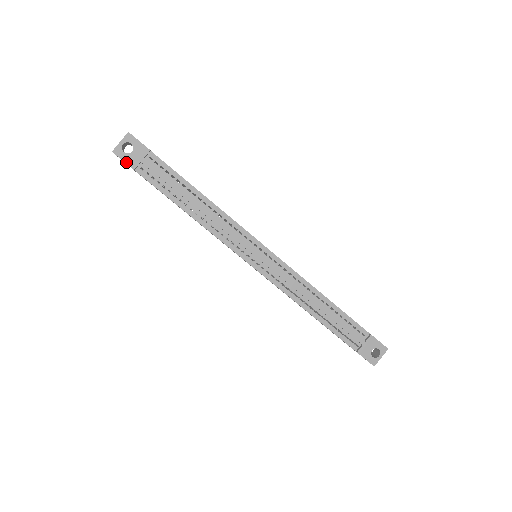
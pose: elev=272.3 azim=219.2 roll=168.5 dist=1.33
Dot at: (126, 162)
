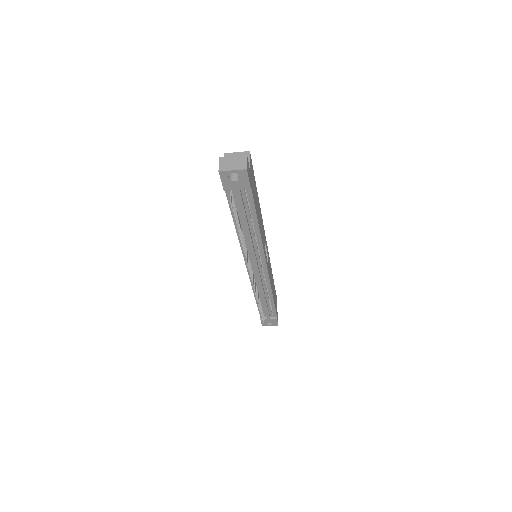
Dot at: (223, 183)
